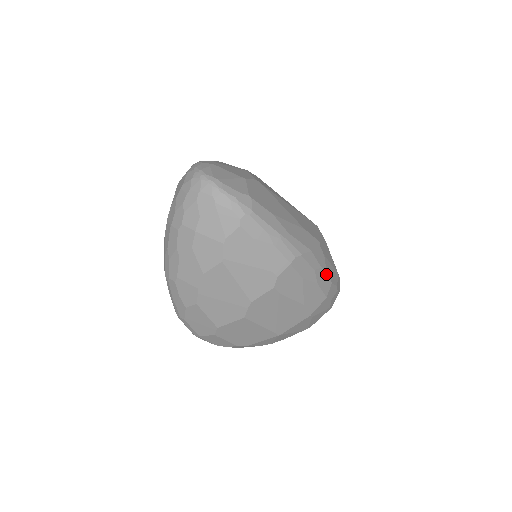
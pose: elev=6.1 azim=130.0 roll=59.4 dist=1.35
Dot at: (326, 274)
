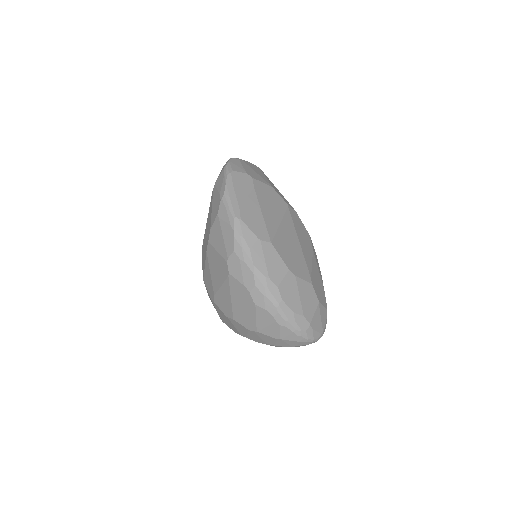
Dot at: occluded
